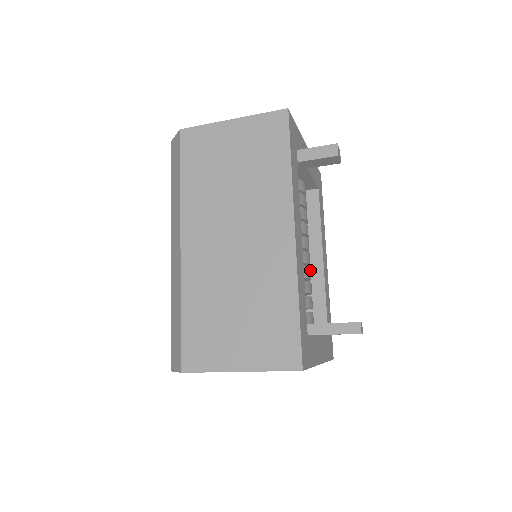
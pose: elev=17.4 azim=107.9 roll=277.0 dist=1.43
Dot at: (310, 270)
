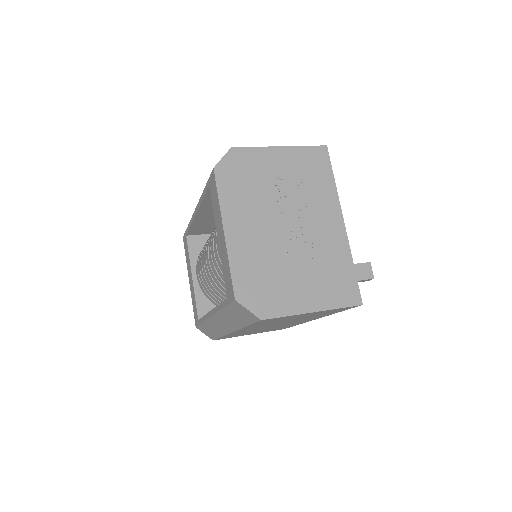
Dot at: occluded
